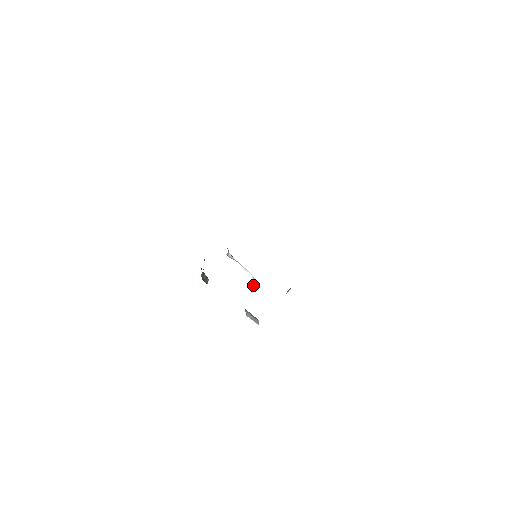
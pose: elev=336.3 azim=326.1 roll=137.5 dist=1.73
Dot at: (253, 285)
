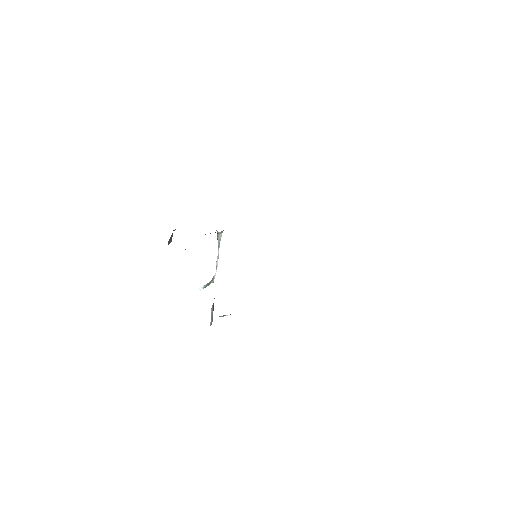
Dot at: (207, 283)
